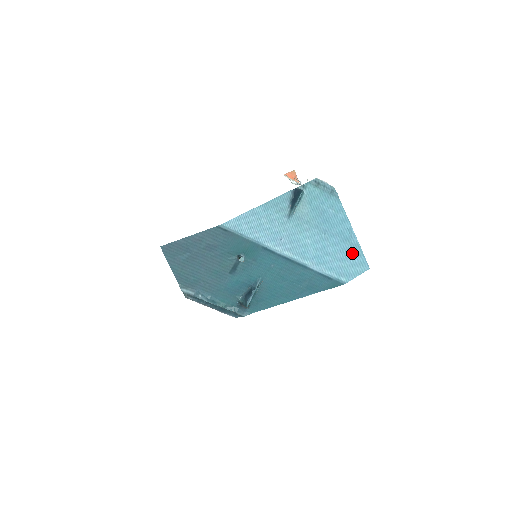
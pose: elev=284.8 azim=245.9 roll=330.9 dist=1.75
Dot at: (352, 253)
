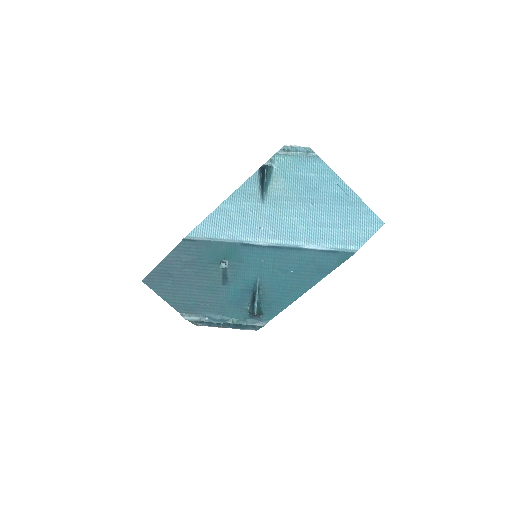
Dot at: (355, 213)
